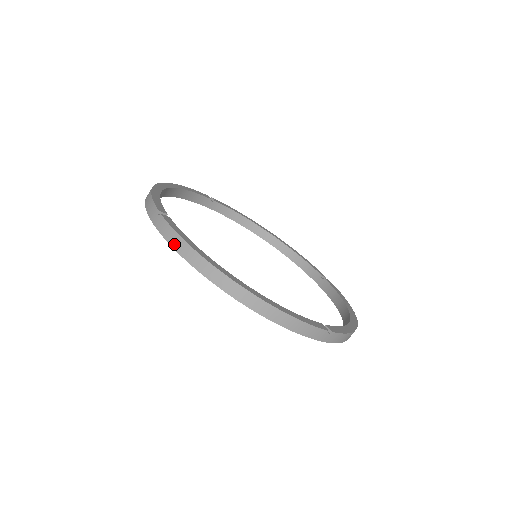
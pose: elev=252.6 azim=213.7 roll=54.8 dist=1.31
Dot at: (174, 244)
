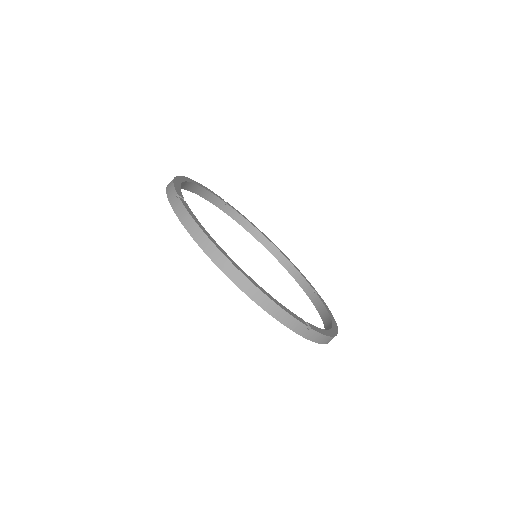
Dot at: (185, 223)
